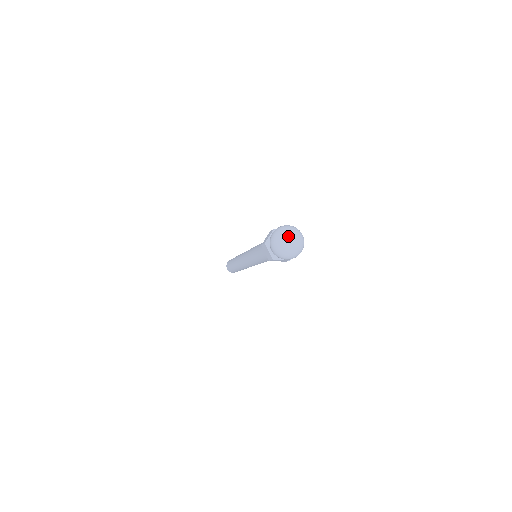
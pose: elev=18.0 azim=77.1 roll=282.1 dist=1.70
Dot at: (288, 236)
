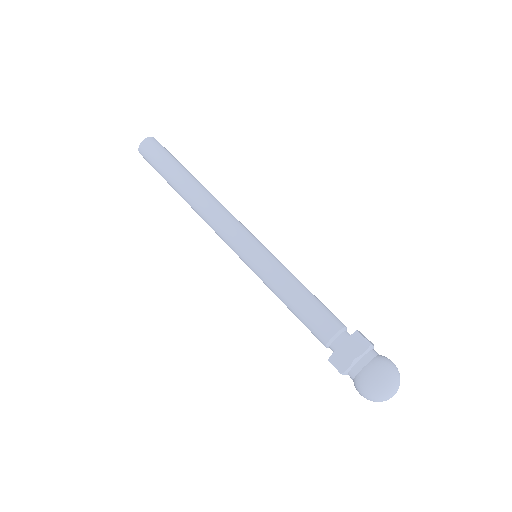
Dot at: (396, 391)
